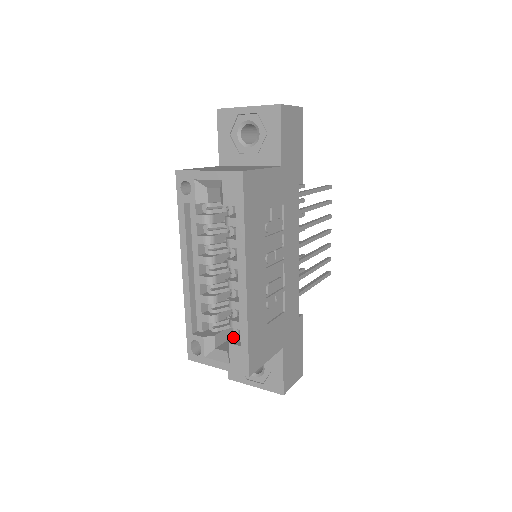
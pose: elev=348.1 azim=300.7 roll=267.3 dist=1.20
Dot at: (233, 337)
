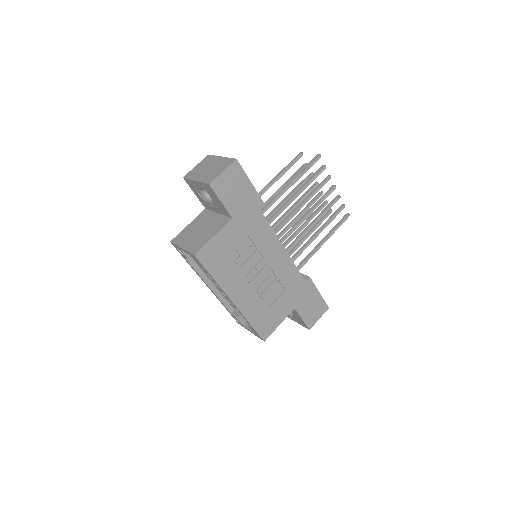
Dot at: occluded
